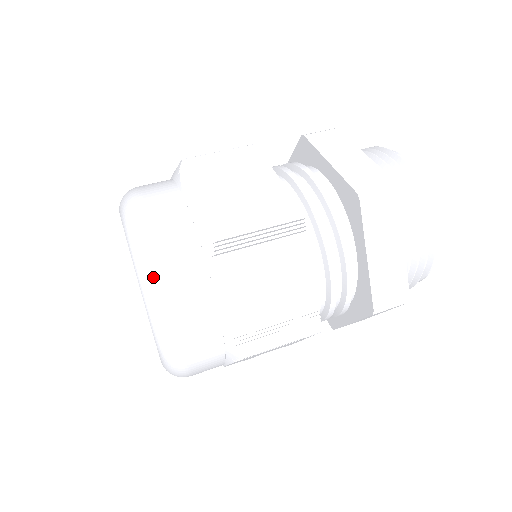
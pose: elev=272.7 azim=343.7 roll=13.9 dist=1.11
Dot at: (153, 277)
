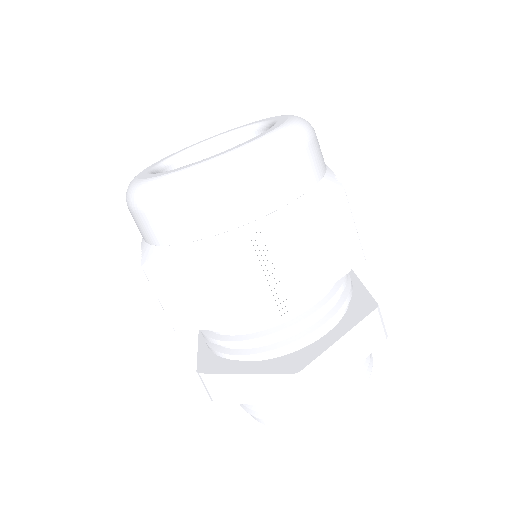
Dot at: (297, 137)
